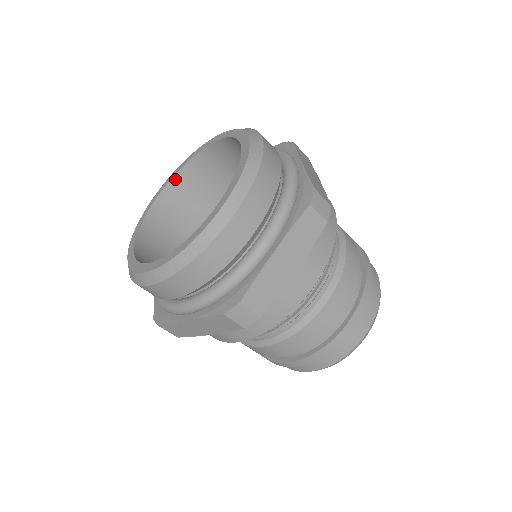
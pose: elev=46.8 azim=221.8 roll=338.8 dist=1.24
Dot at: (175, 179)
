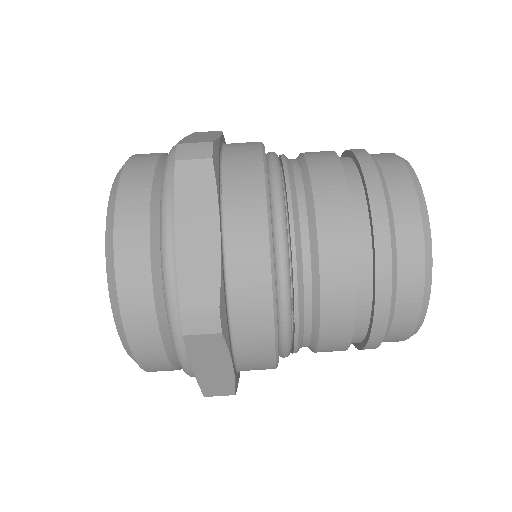
Dot at: occluded
